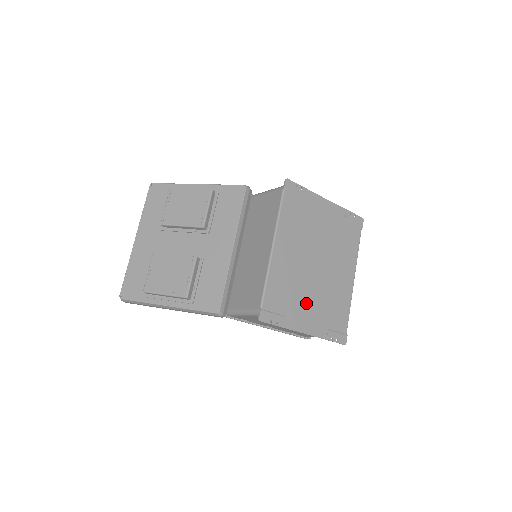
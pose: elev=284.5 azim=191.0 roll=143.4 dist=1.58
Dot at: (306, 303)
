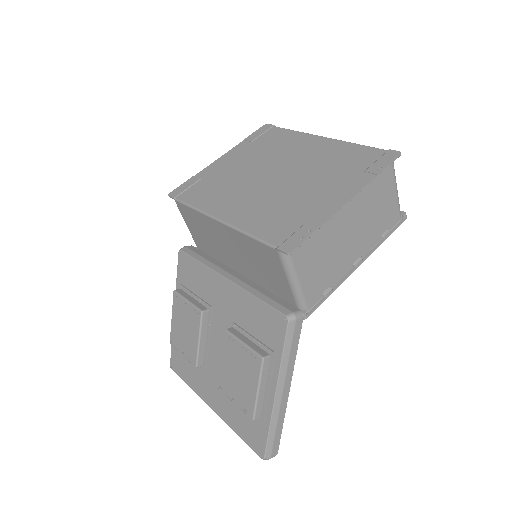
Dot at: (311, 193)
